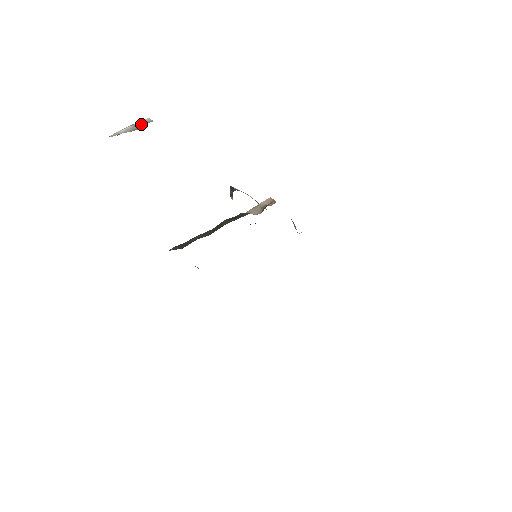
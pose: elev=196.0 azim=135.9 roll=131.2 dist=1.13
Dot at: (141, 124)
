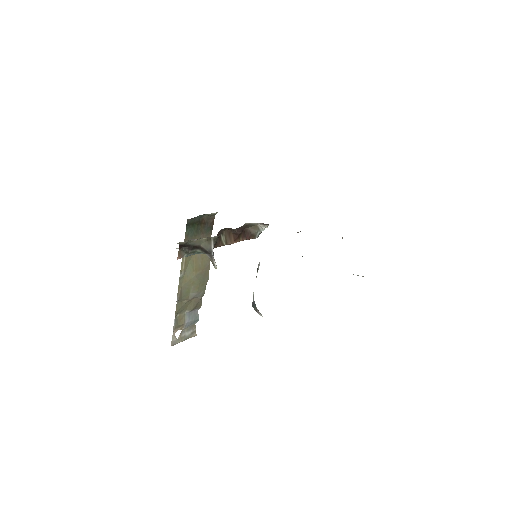
Dot at: (189, 333)
